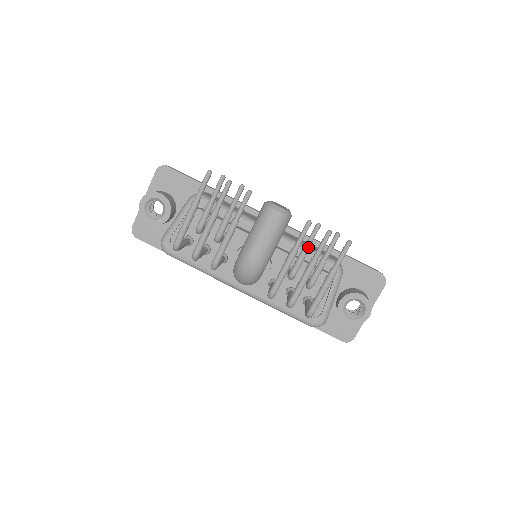
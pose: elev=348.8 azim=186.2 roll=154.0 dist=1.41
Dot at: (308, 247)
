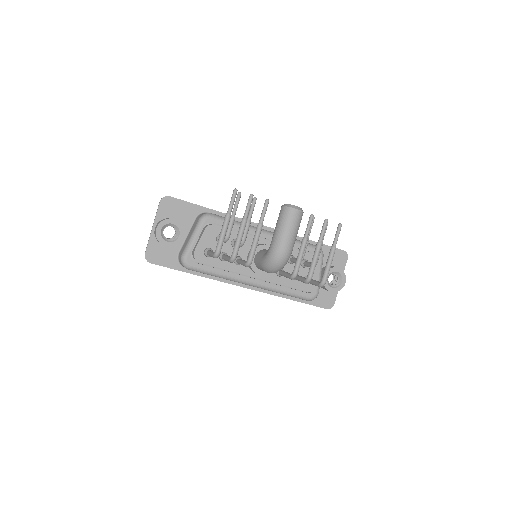
Dot at: (309, 235)
